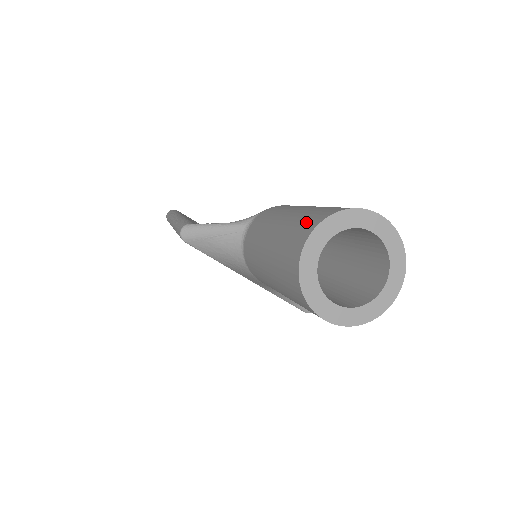
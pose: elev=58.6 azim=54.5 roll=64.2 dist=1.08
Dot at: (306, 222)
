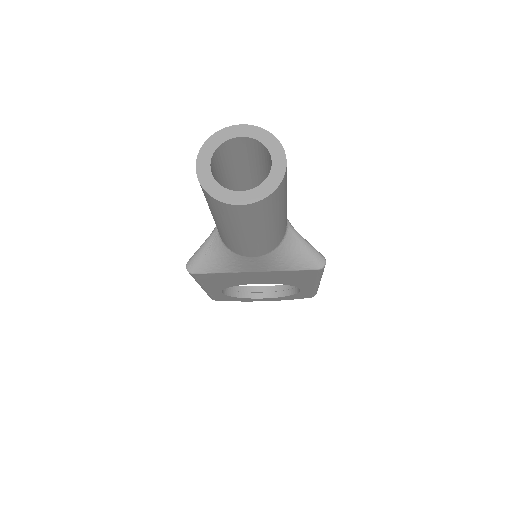
Dot at: occluded
